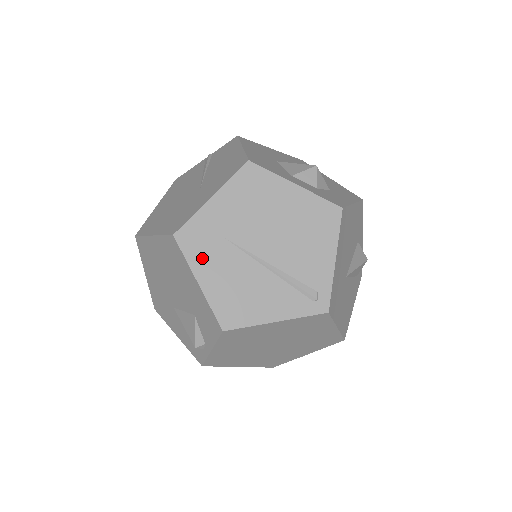
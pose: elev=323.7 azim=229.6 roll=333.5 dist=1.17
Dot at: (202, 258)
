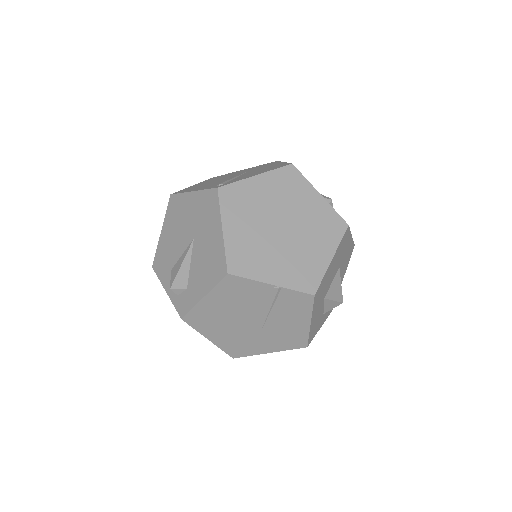
Dot at: occluded
